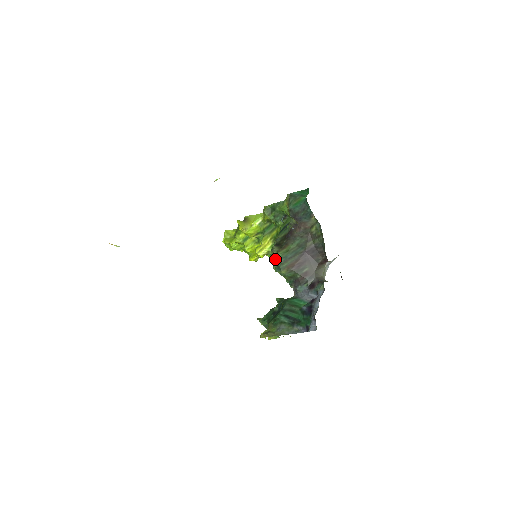
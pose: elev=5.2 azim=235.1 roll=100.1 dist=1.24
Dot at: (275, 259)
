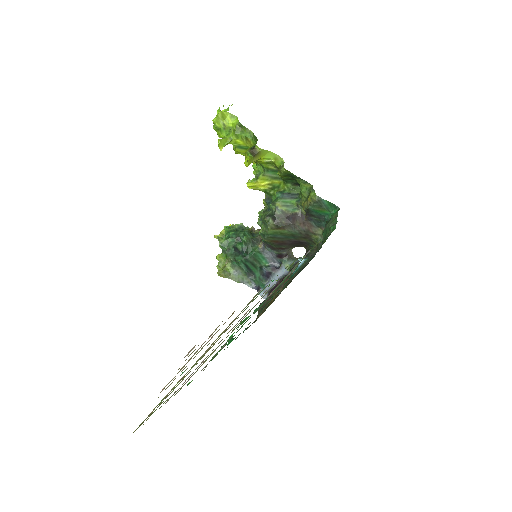
Dot at: (265, 225)
